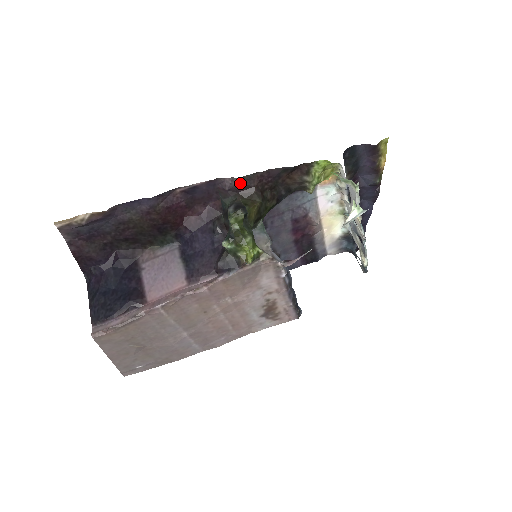
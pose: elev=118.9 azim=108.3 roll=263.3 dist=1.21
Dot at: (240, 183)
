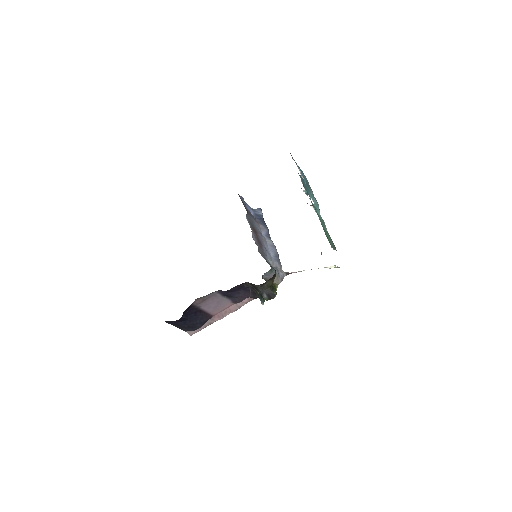
Dot at: occluded
